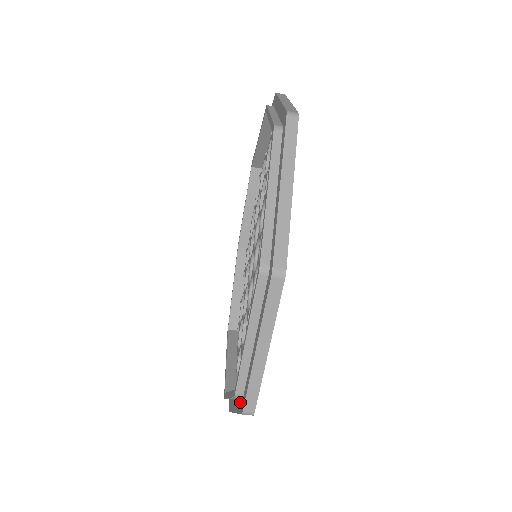
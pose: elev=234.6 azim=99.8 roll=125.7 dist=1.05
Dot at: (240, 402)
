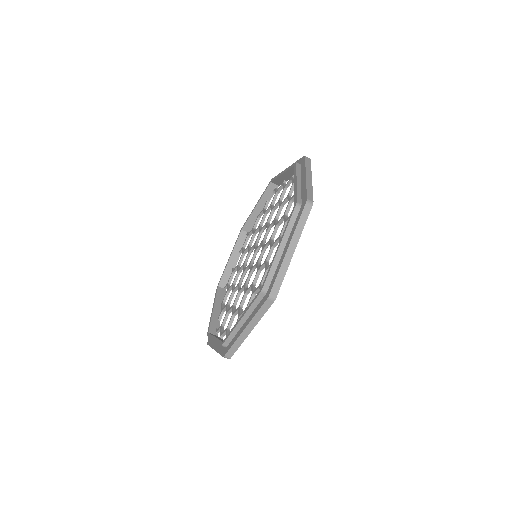
Dot at: (222, 348)
